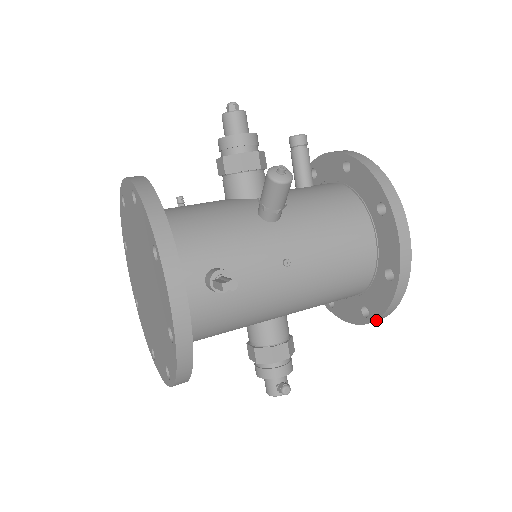
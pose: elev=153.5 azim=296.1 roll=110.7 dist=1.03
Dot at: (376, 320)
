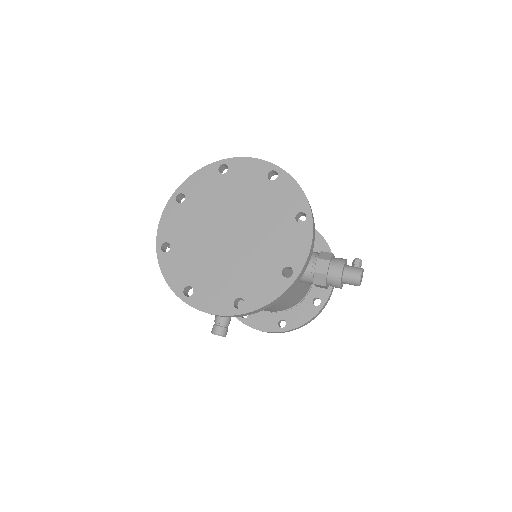
Dot at: occluded
